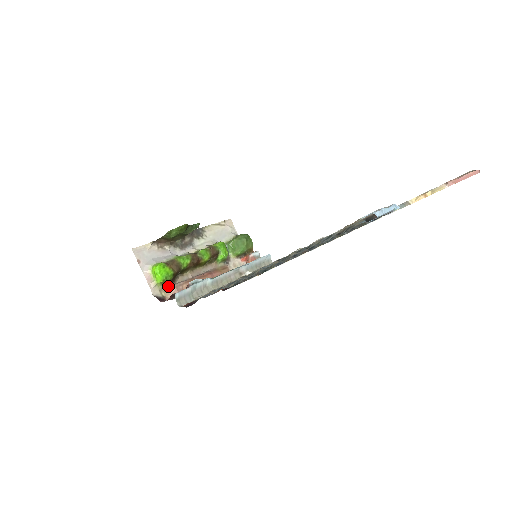
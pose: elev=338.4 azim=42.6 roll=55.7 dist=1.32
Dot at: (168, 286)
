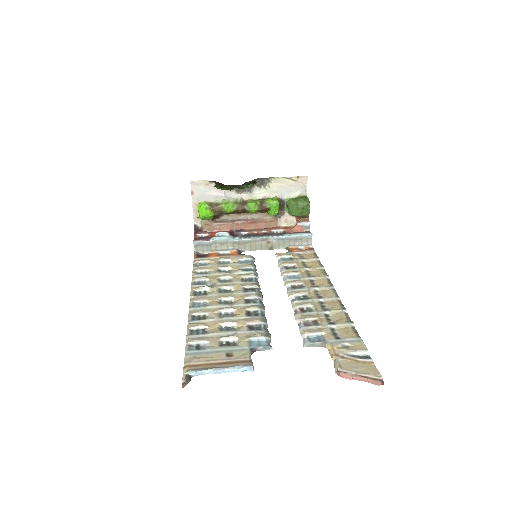
Dot at: (209, 221)
